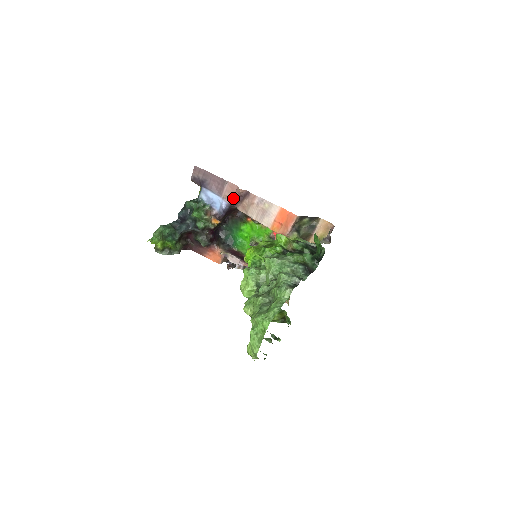
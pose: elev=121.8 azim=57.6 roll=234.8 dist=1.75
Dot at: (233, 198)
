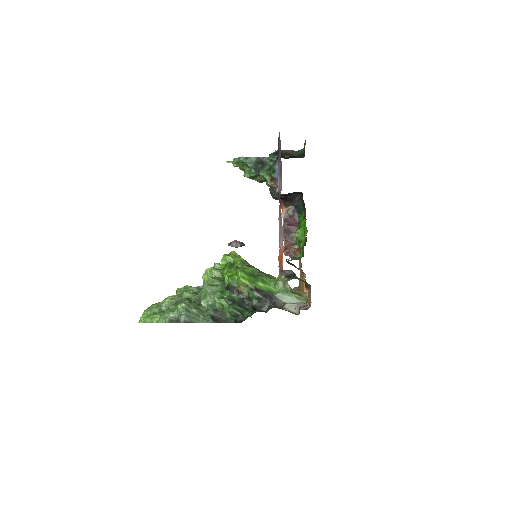
Dot at: (280, 193)
